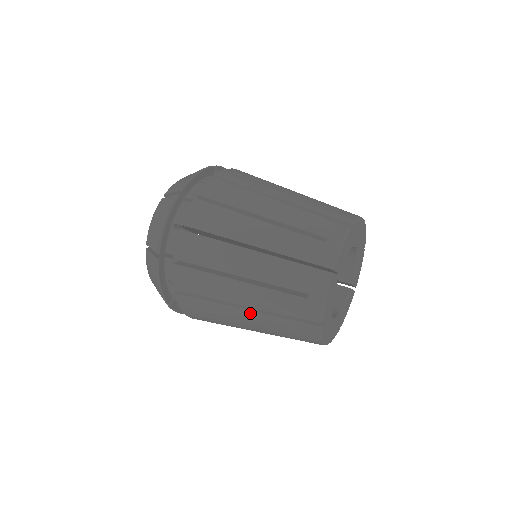
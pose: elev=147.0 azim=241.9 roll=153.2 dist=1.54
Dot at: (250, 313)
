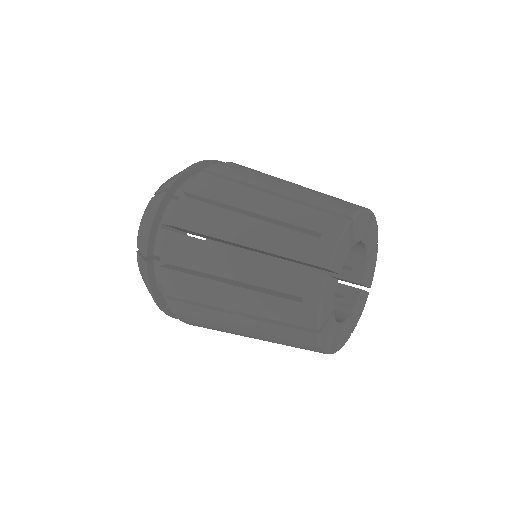
Dot at: (245, 257)
